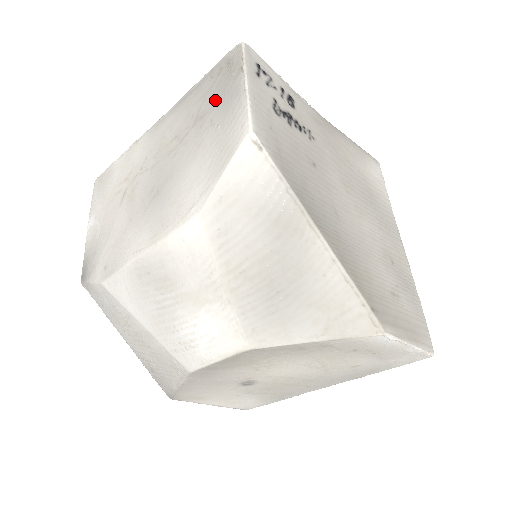
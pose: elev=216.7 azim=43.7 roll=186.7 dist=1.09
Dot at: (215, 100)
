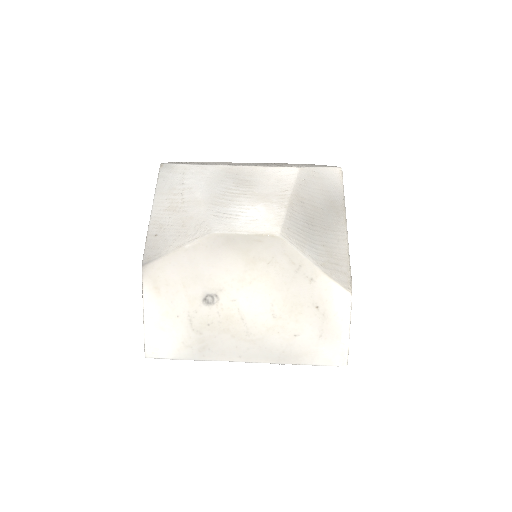
Dot at: (314, 164)
